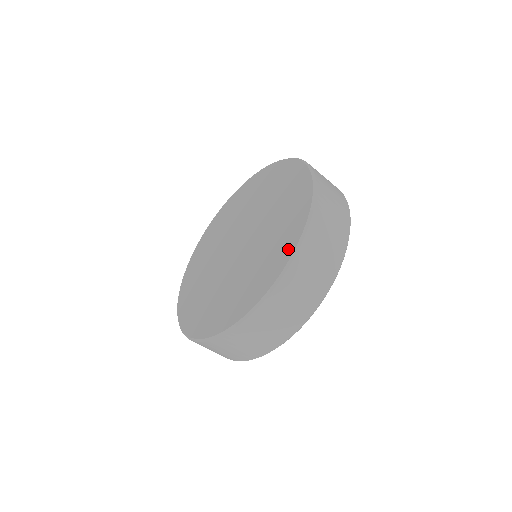
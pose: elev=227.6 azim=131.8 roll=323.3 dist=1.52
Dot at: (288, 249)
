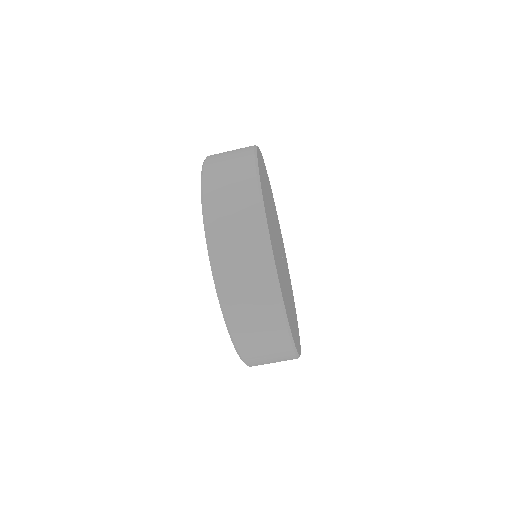
Dot at: occluded
